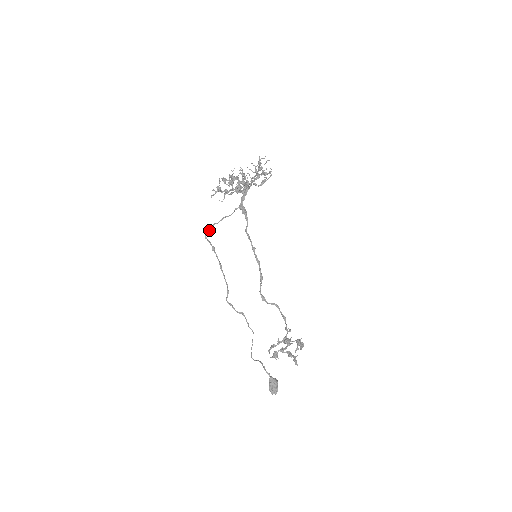
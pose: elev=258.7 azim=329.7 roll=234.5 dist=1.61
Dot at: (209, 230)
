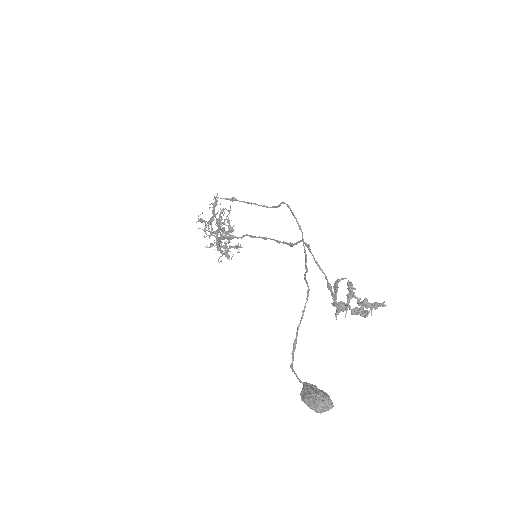
Dot at: occluded
